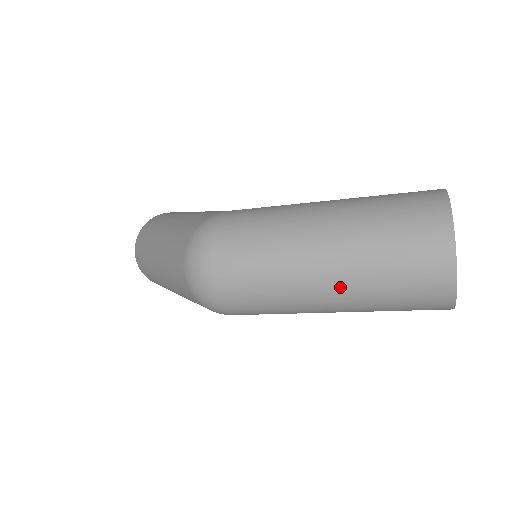
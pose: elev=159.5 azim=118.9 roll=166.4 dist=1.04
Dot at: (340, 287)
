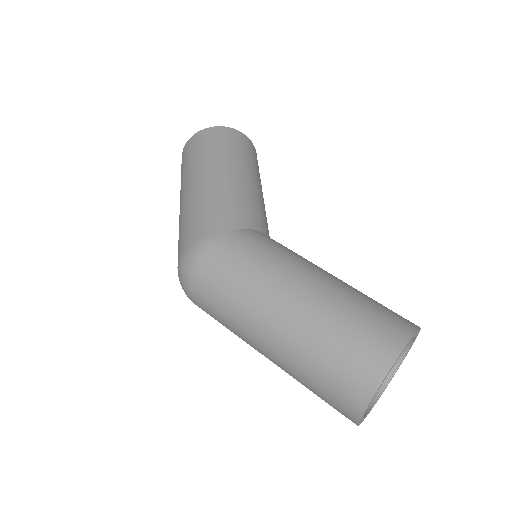
Dot at: (277, 365)
